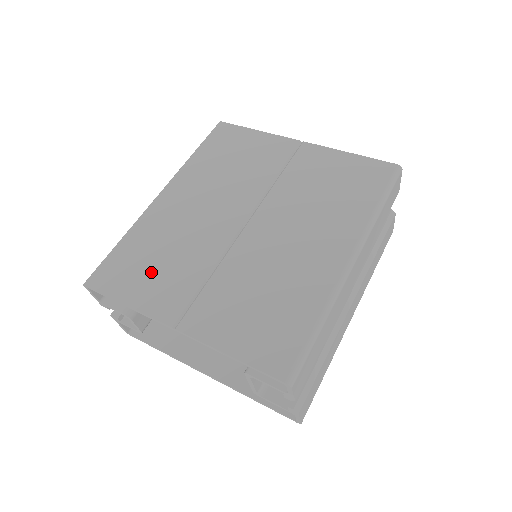
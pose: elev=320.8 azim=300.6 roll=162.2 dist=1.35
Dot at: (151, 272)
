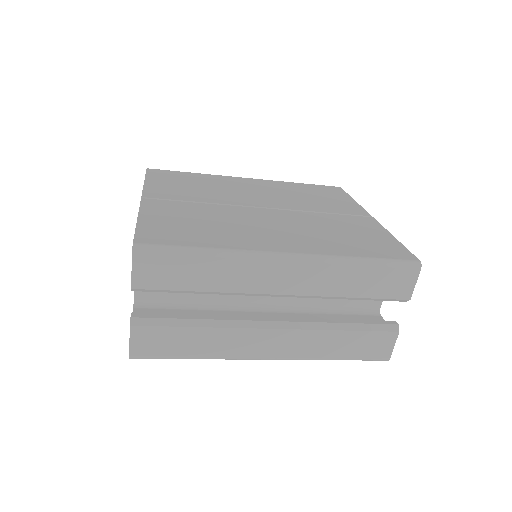
Dot at: (180, 184)
